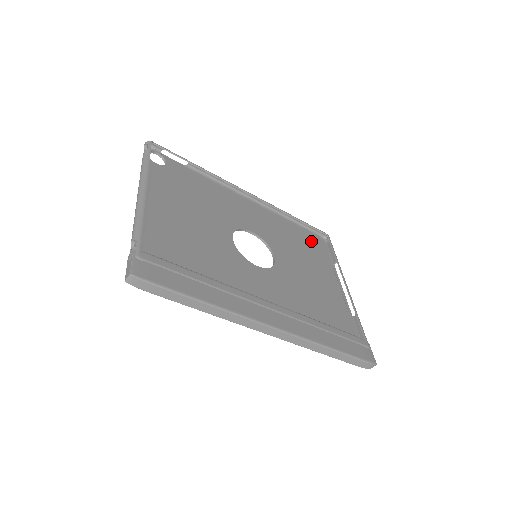
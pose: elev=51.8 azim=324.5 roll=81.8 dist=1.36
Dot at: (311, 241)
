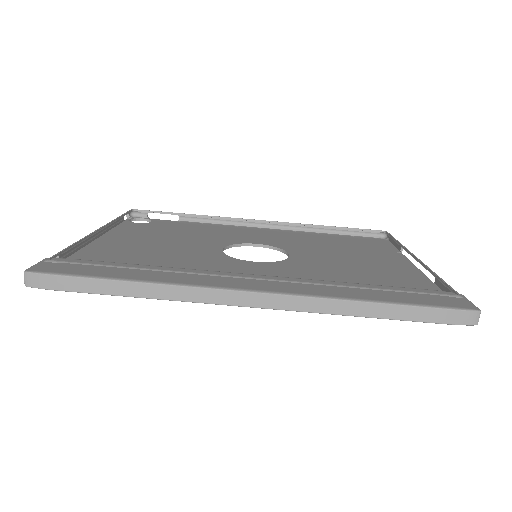
Dot at: (360, 242)
